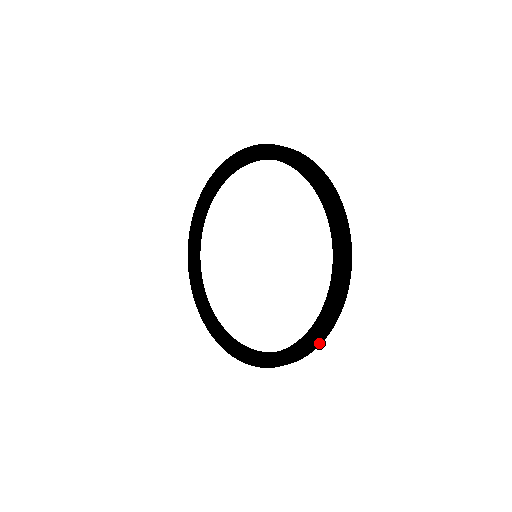
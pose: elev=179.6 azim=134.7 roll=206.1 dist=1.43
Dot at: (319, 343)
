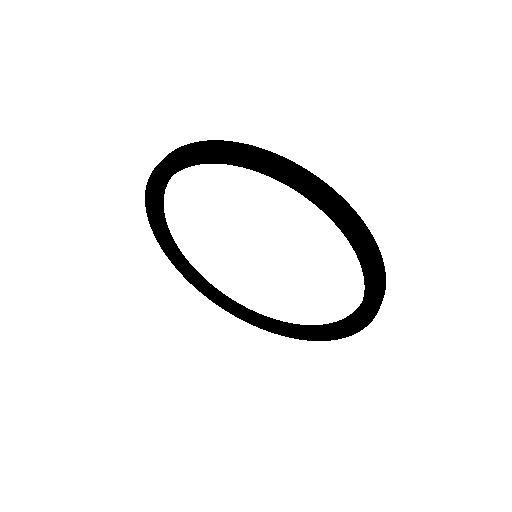
Dot at: occluded
